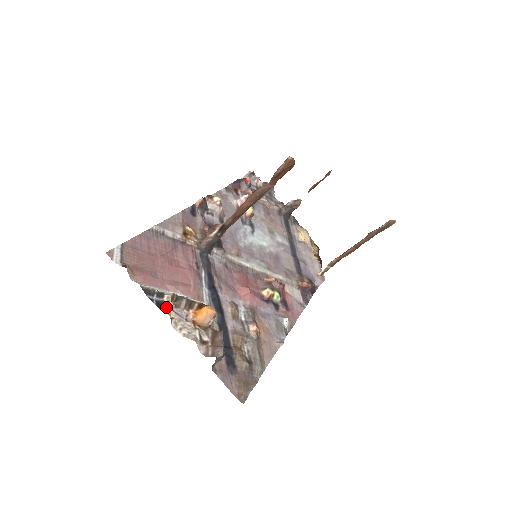
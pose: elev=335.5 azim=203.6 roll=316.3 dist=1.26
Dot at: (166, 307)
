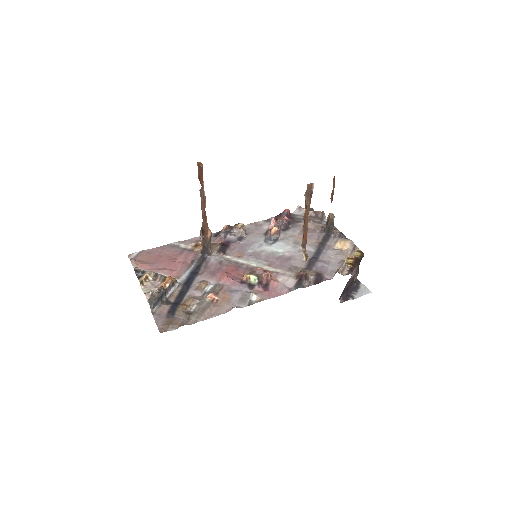
Dot at: (141, 277)
